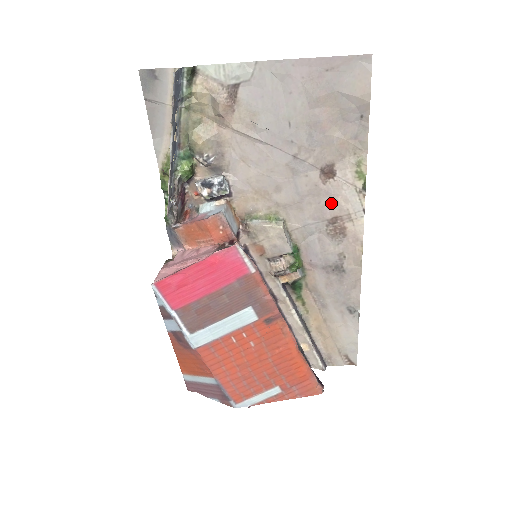
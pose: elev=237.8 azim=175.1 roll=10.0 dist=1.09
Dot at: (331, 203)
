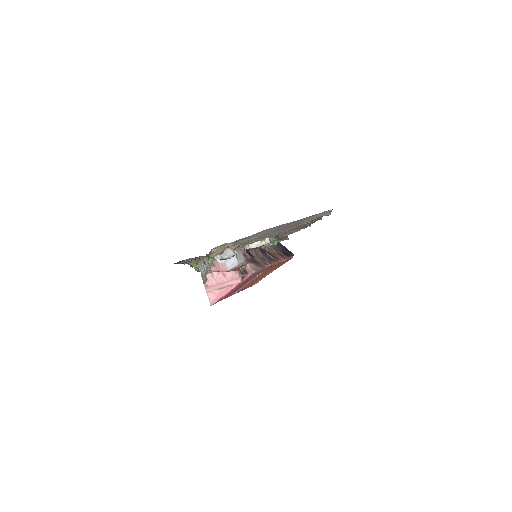
Dot at: (298, 225)
